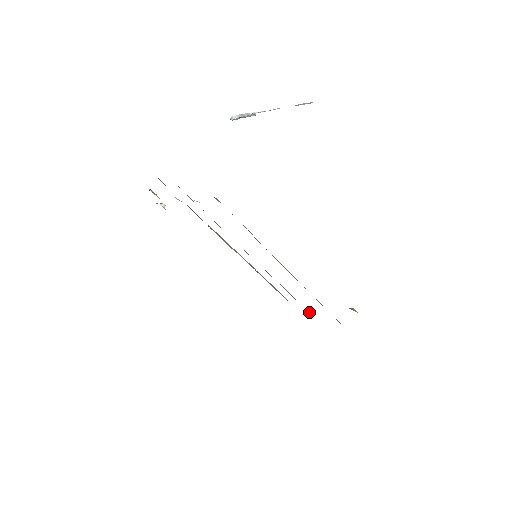
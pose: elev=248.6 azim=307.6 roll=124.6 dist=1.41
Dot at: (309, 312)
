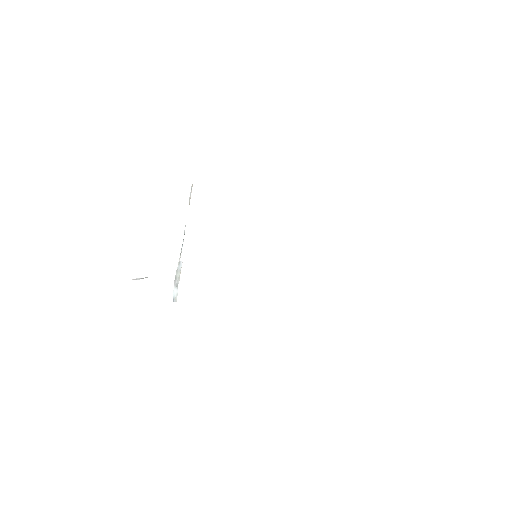
Dot at: occluded
